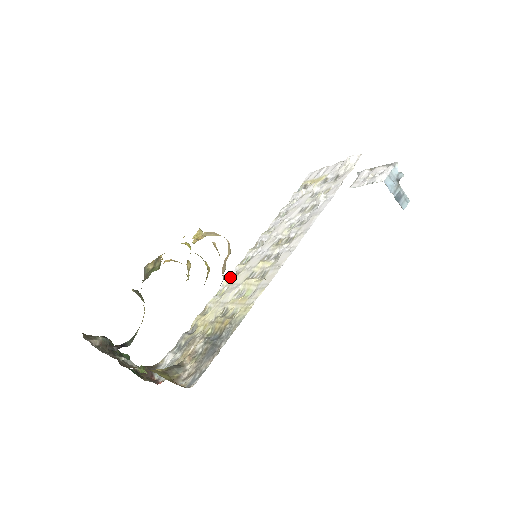
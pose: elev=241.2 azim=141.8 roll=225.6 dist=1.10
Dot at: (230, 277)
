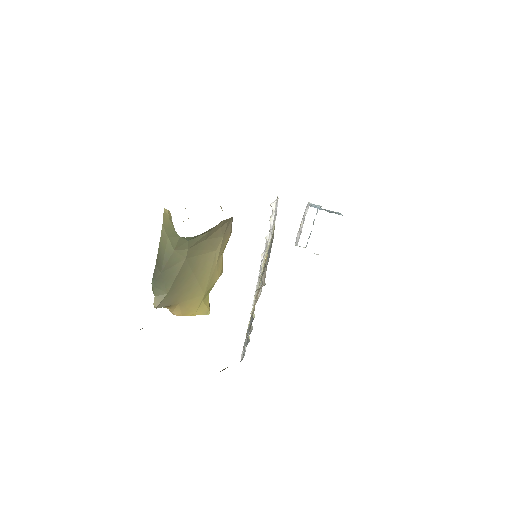
Dot at: occluded
